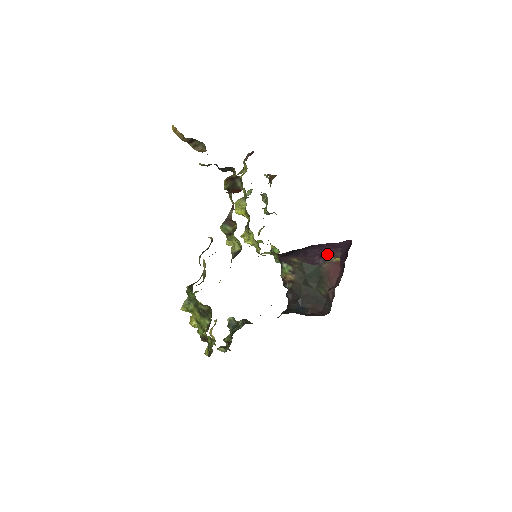
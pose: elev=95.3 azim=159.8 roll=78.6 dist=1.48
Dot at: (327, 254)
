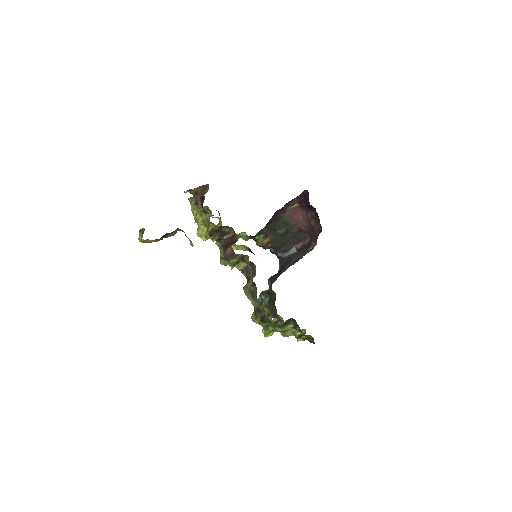
Dot at: (285, 208)
